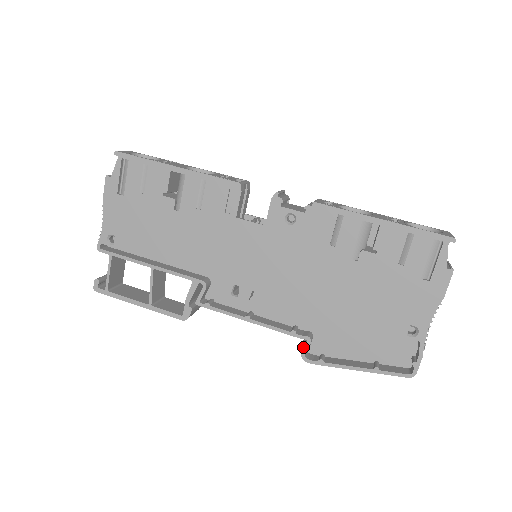
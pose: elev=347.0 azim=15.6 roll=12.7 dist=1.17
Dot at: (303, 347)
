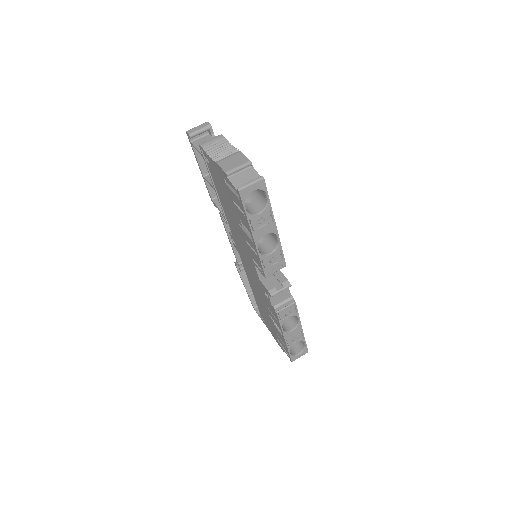
Dot at: occluded
